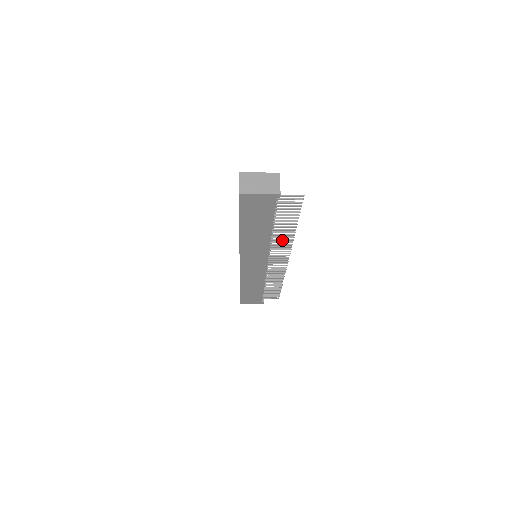
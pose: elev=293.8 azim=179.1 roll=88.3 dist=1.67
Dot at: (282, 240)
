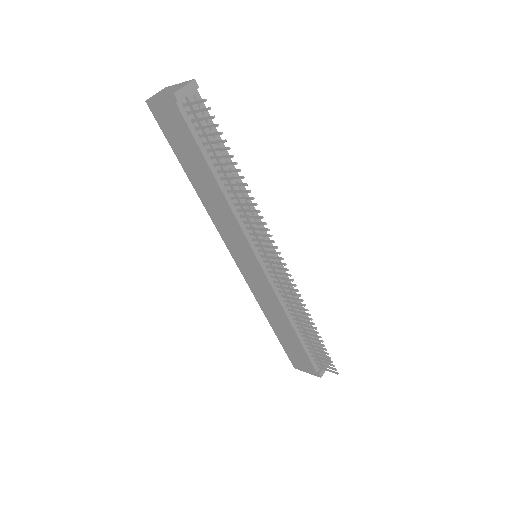
Dot at: (249, 211)
